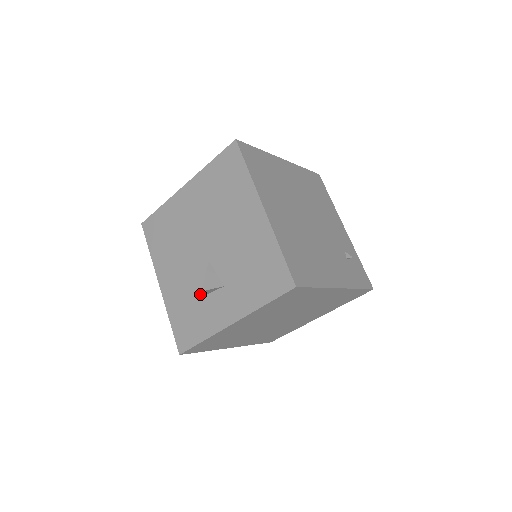
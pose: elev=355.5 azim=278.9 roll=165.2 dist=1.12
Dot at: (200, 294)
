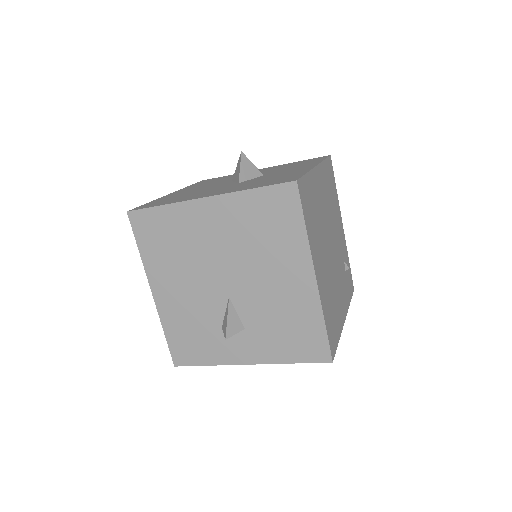
Dot at: (211, 324)
